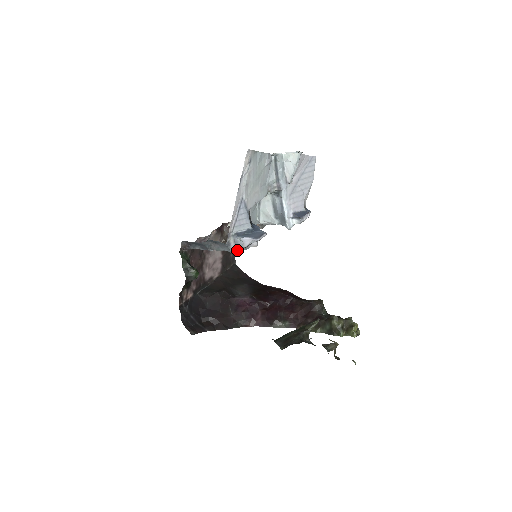
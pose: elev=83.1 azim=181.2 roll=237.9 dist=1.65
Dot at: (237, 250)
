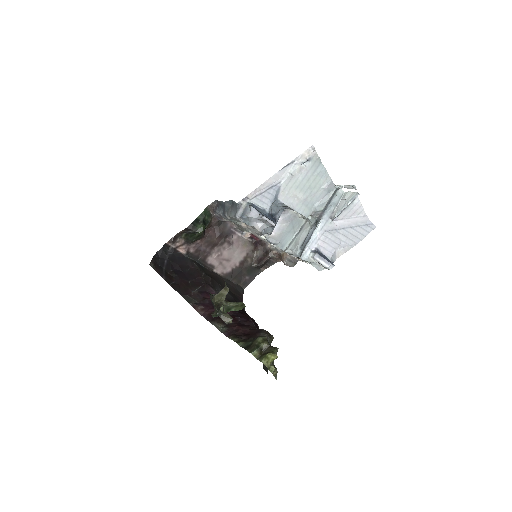
Dot at: (241, 216)
